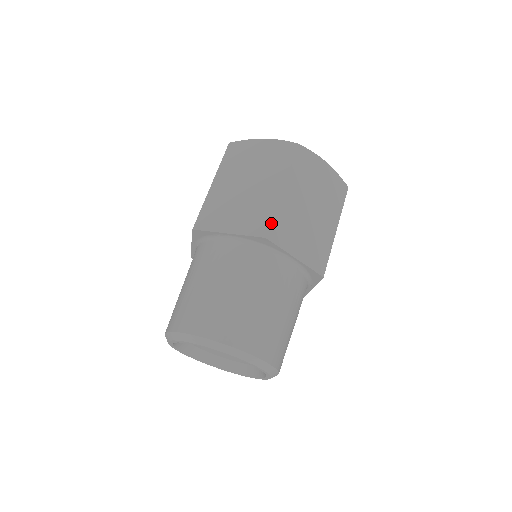
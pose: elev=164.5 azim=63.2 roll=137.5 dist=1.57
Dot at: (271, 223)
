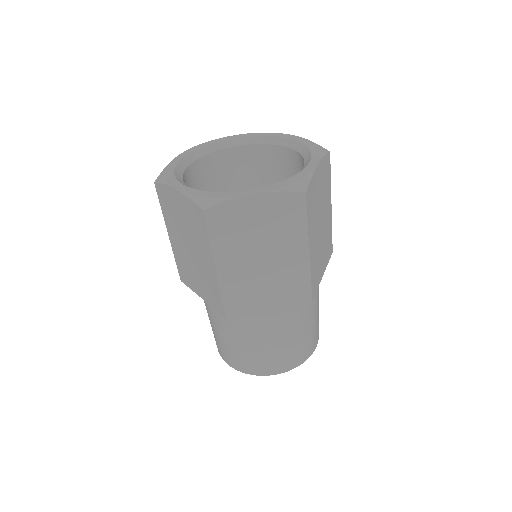
Dot at: (312, 287)
